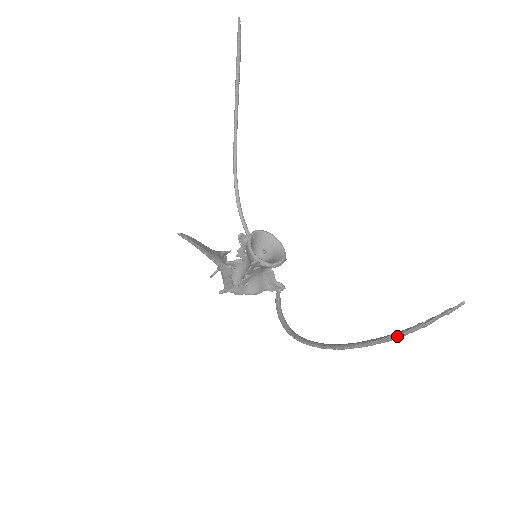
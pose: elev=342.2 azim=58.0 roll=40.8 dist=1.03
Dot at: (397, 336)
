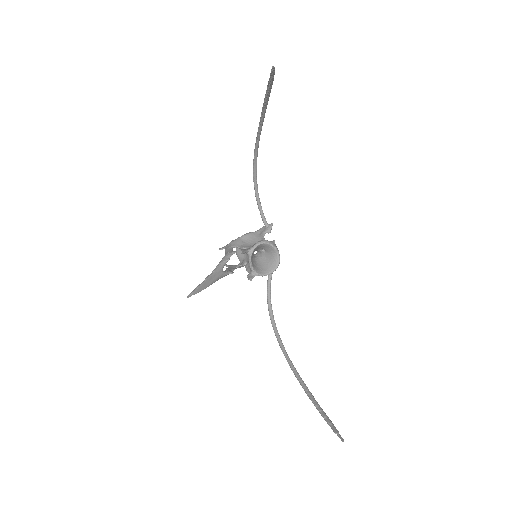
Dot at: occluded
